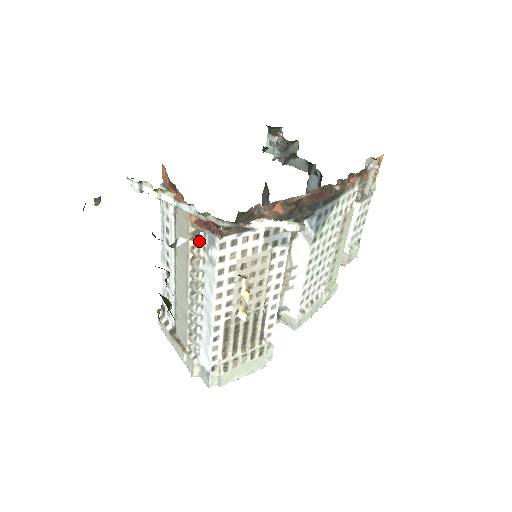
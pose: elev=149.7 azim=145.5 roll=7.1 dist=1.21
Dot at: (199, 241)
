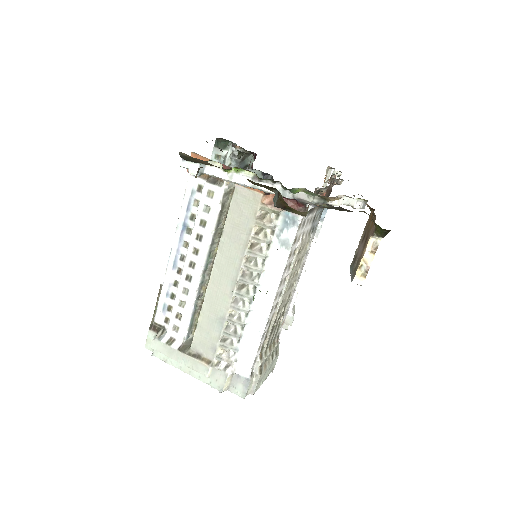
Dot at: (271, 224)
